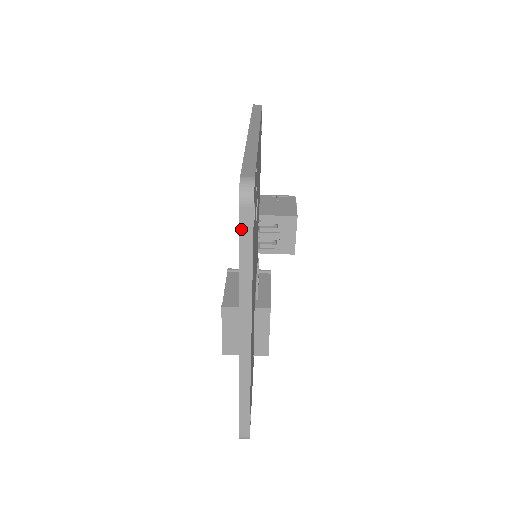
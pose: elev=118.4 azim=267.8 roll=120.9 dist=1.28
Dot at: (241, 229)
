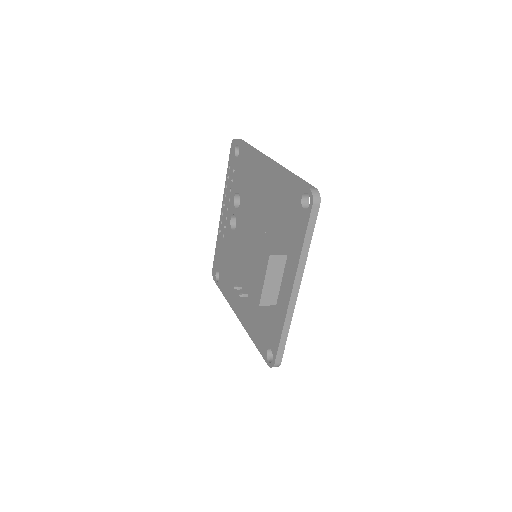
Dot at: (241, 142)
